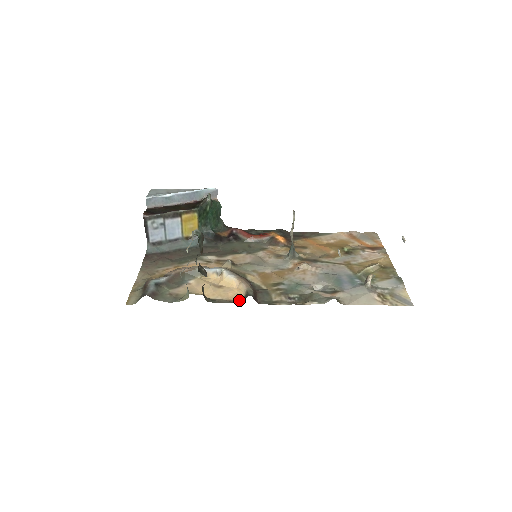
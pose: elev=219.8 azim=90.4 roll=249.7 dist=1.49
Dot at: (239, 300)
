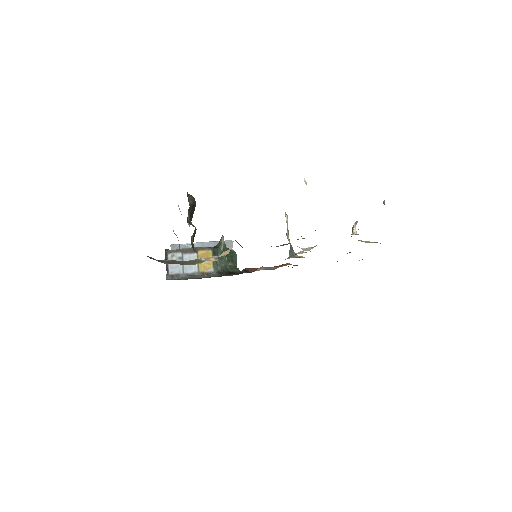
Dot at: occluded
